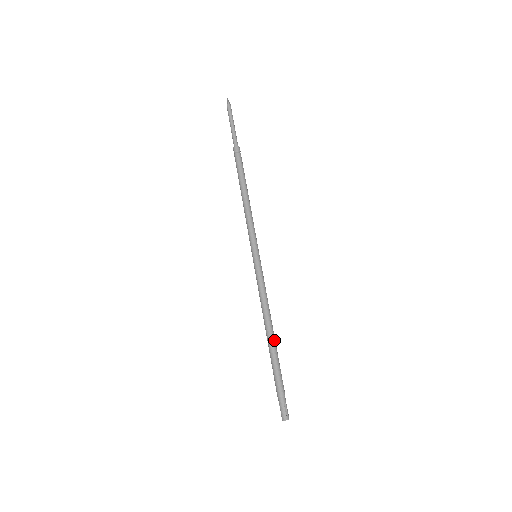
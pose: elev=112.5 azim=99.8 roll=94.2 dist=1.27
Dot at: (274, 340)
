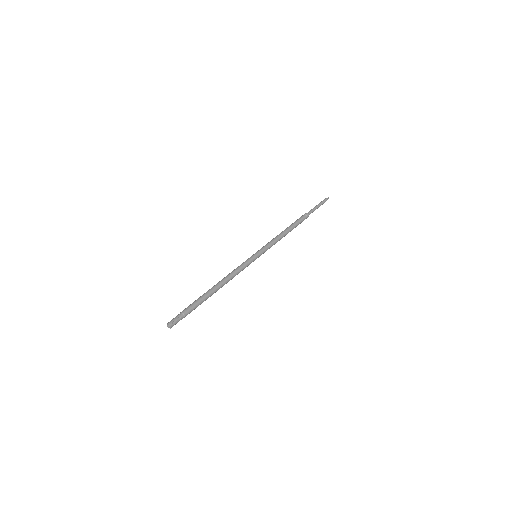
Dot at: (214, 291)
